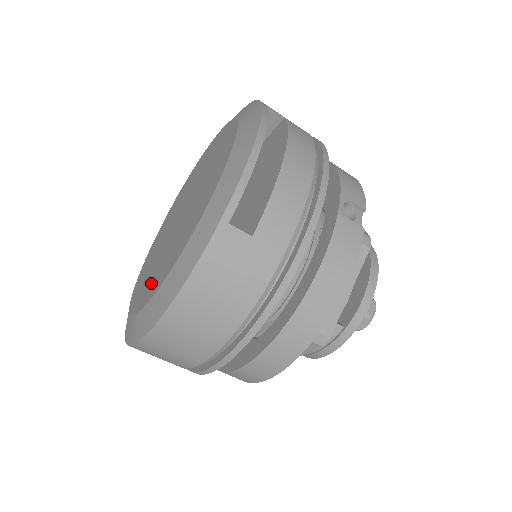
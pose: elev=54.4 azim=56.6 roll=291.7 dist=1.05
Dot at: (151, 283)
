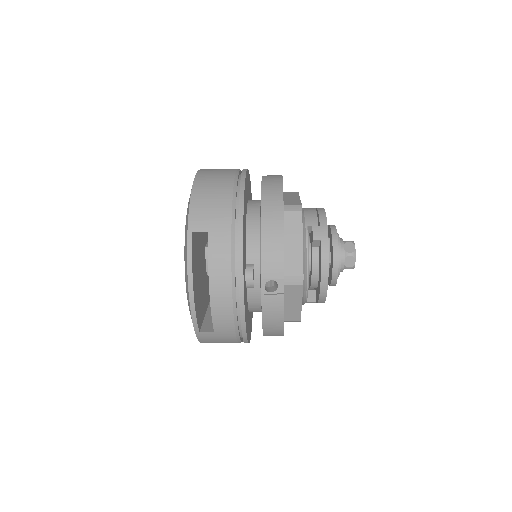
Dot at: occluded
